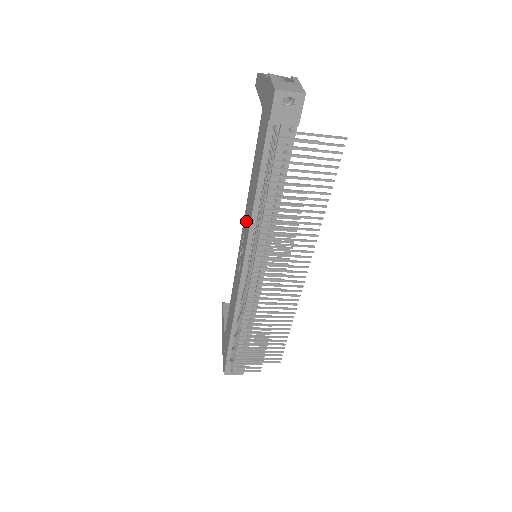
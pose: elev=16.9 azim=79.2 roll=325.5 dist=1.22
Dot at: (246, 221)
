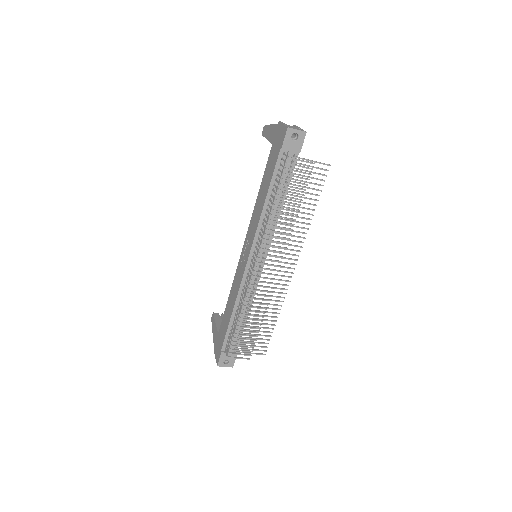
Dot at: (252, 226)
